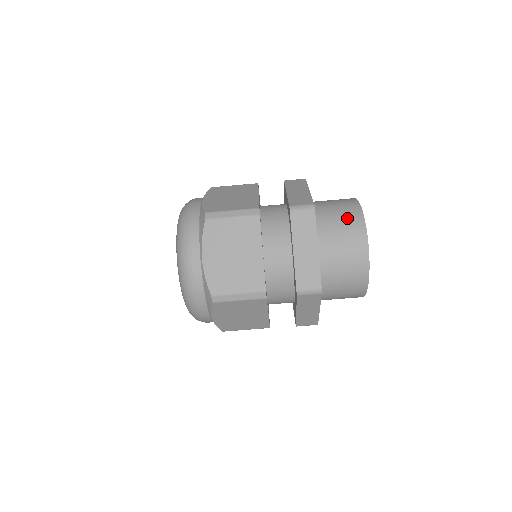
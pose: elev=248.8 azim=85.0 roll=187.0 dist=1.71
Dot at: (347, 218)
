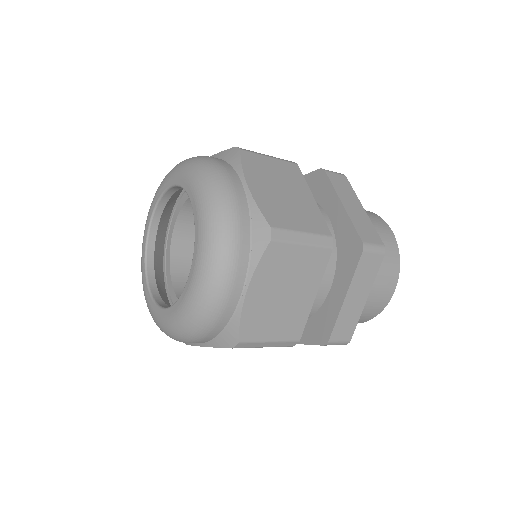
Dot at: (387, 256)
